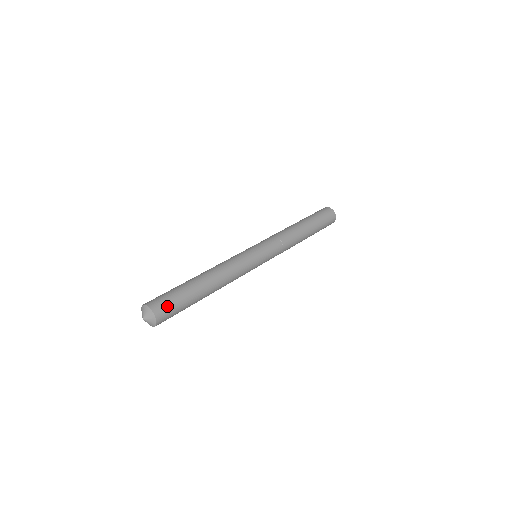
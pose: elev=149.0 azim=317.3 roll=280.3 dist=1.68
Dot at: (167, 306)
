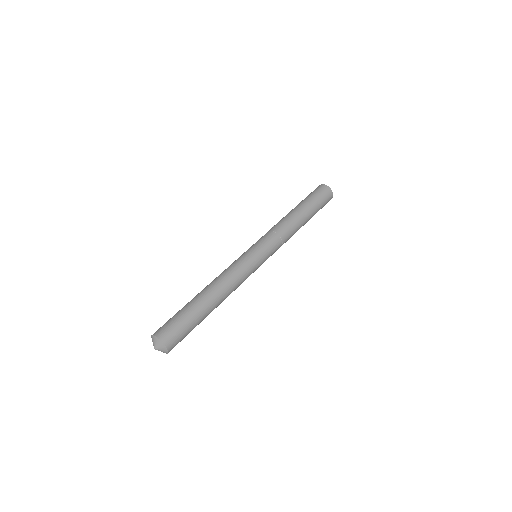
Dot at: occluded
